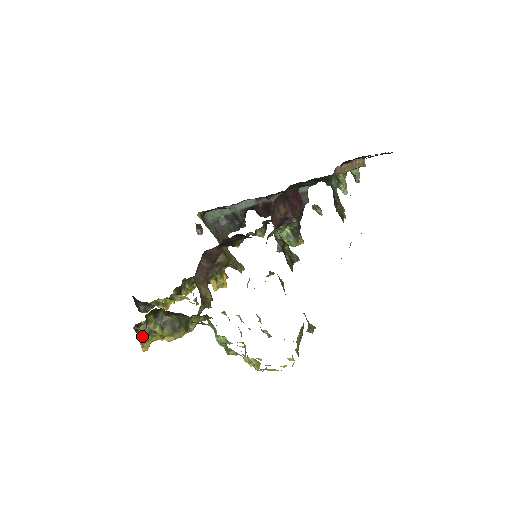
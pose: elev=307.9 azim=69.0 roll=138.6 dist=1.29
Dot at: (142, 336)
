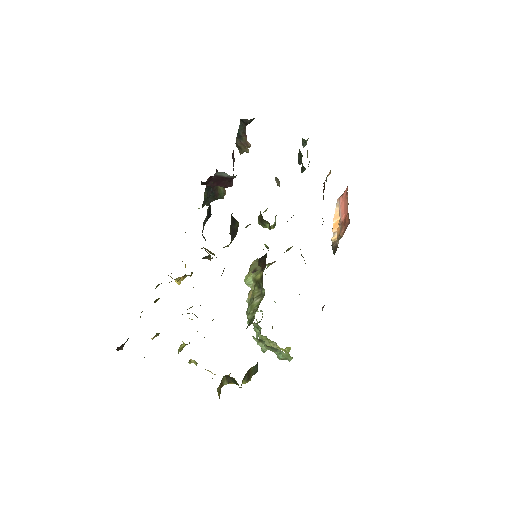
Dot at: occluded
